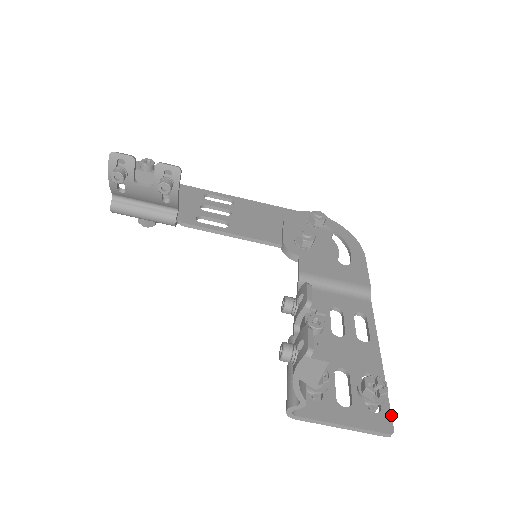
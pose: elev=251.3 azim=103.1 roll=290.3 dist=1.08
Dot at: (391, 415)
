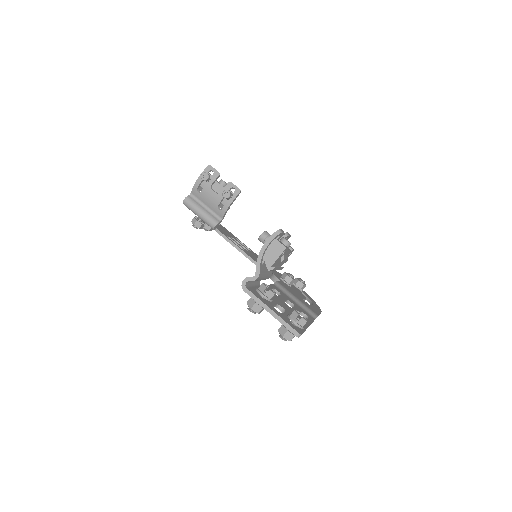
Dot at: (303, 332)
